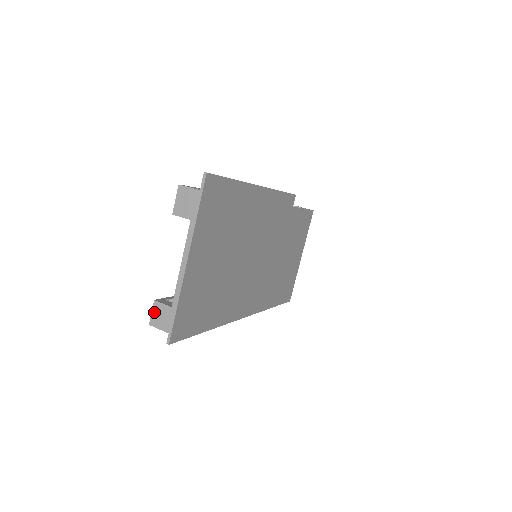
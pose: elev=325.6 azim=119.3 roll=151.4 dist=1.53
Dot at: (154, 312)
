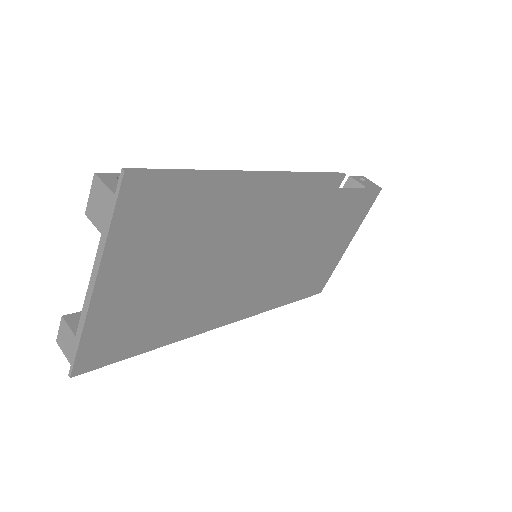
Dot at: (61, 330)
